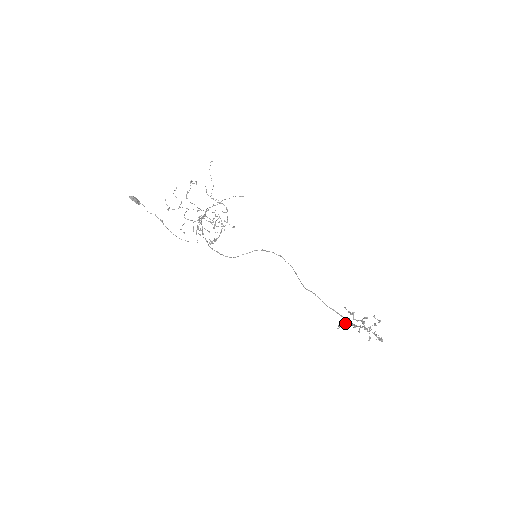
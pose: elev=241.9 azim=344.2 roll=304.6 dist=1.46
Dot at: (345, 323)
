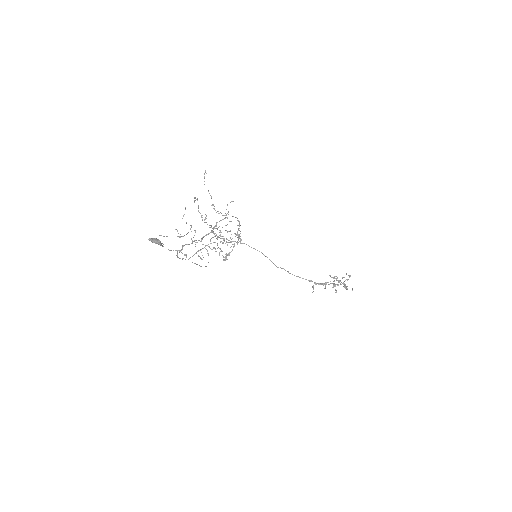
Dot at: (313, 285)
